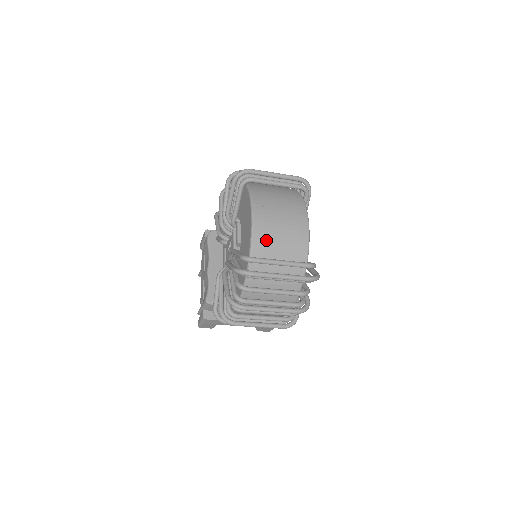
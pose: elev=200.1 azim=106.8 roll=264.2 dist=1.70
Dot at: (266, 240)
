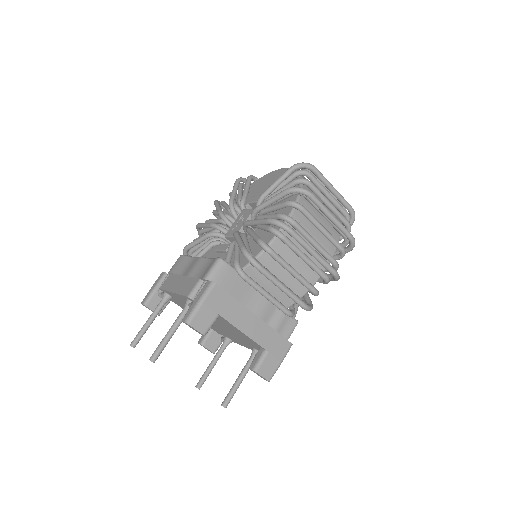
Dot at: occluded
